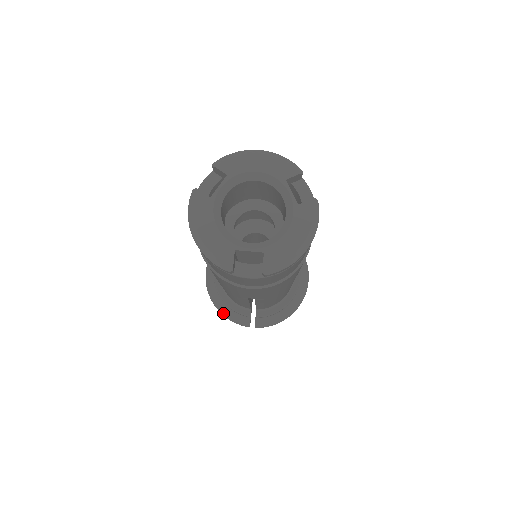
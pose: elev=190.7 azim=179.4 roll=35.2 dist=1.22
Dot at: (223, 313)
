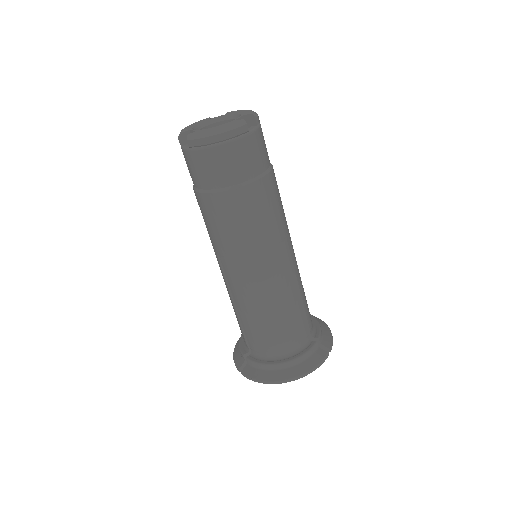
Dot at: (235, 350)
